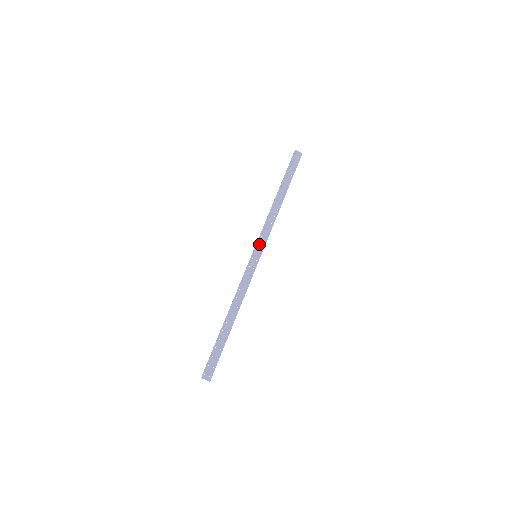
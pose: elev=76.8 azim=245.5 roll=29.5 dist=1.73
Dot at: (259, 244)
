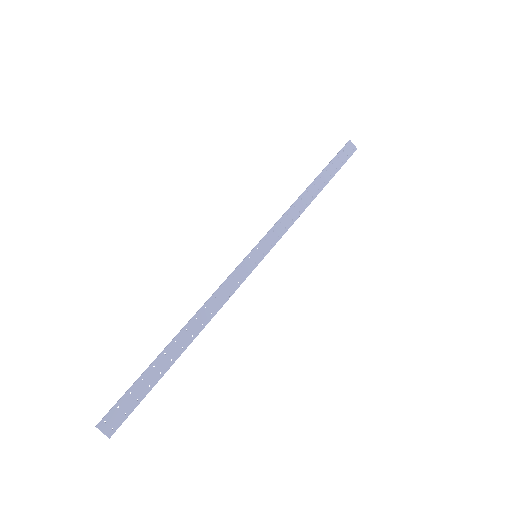
Dot at: (266, 240)
